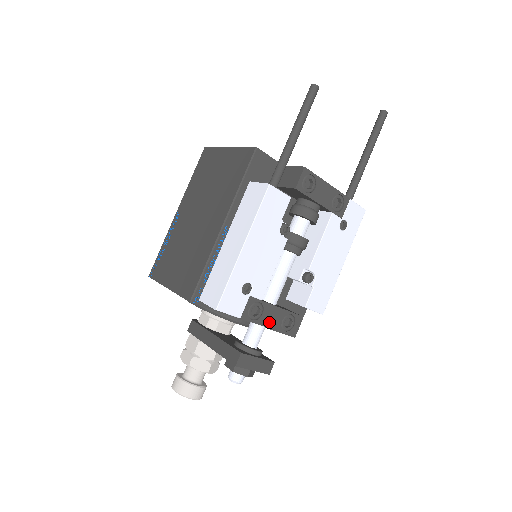
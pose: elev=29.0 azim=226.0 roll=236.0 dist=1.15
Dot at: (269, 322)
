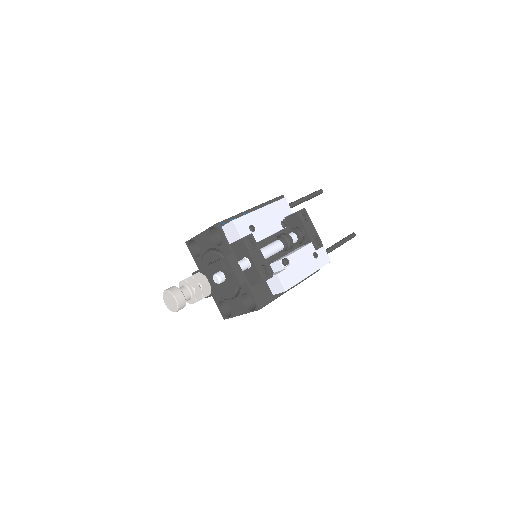
Dot at: (255, 258)
